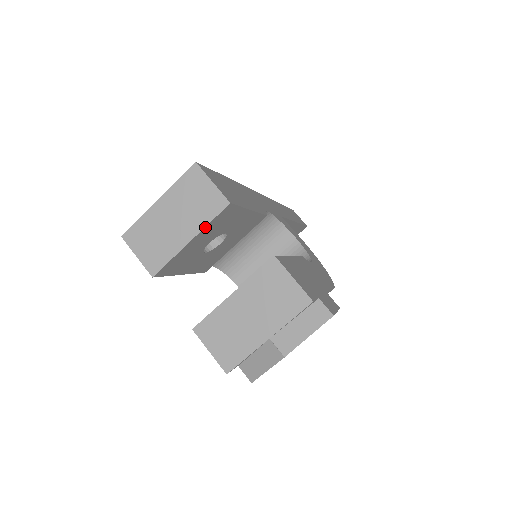
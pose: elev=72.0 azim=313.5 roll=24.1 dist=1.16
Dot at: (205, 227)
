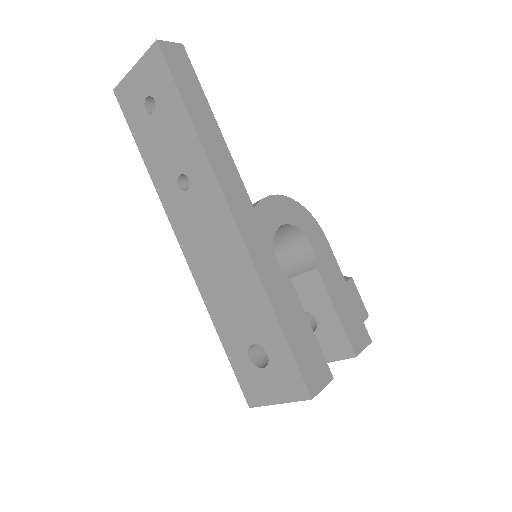
Dot at: occluded
